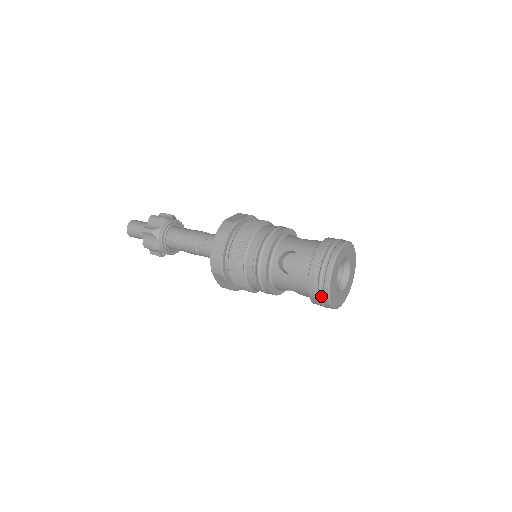
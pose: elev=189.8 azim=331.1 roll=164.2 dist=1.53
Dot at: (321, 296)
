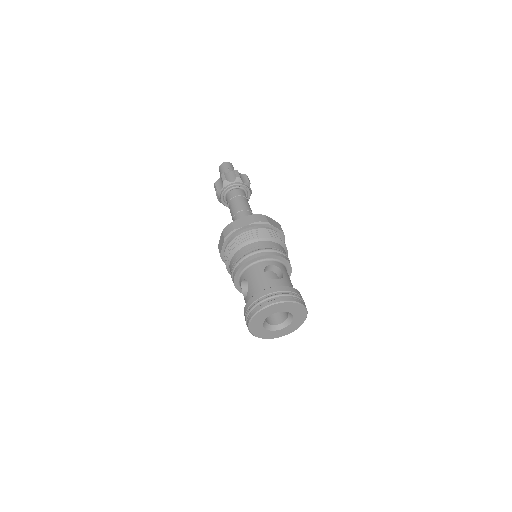
Dot at: occluded
